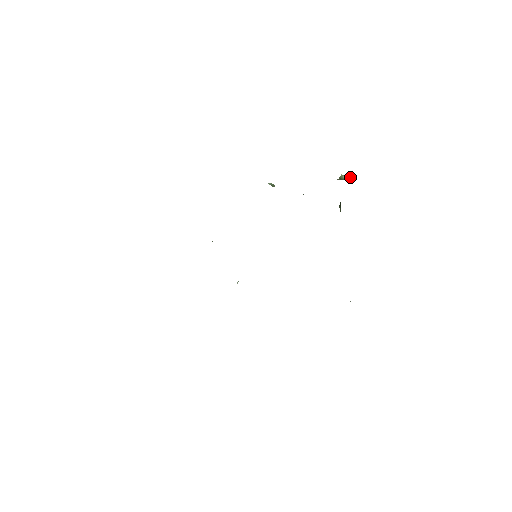
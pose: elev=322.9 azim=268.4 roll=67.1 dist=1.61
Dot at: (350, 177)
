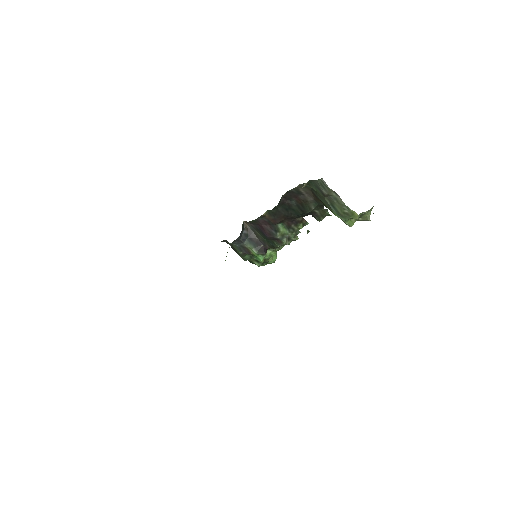
Dot at: occluded
